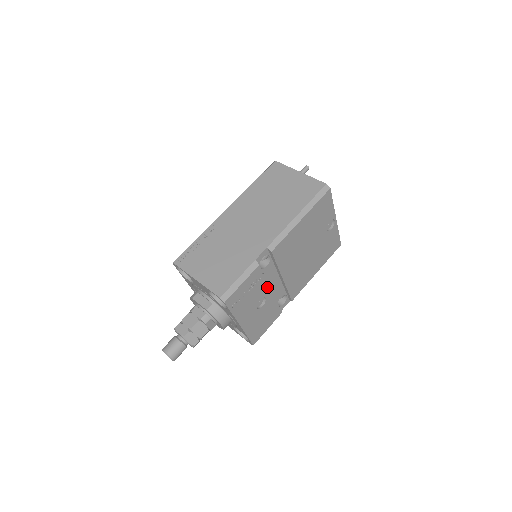
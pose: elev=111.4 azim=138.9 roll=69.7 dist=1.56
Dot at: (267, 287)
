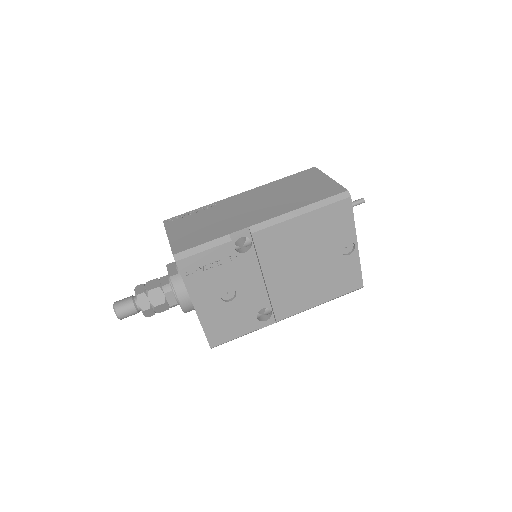
Dot at: (240, 279)
